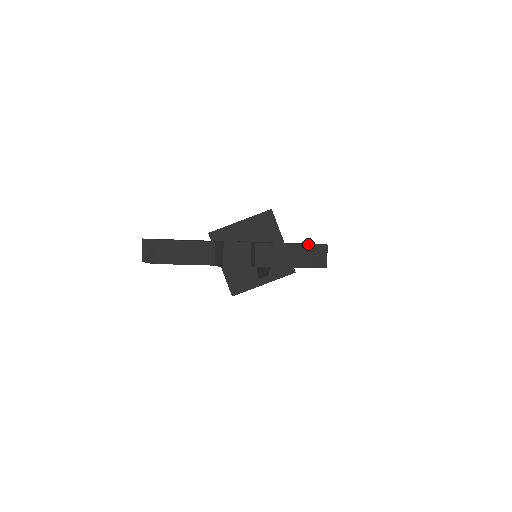
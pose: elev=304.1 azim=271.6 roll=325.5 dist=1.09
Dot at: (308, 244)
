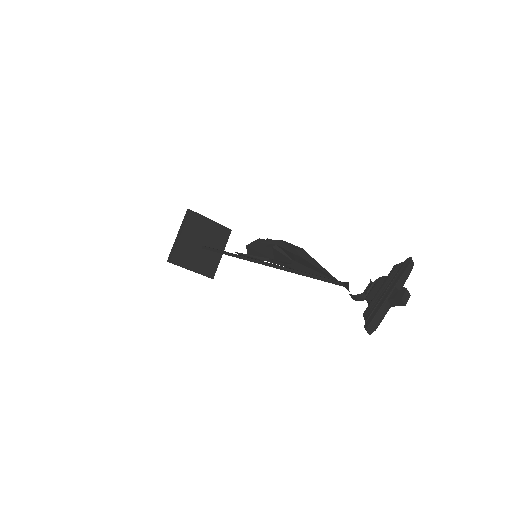
Dot at: (409, 265)
